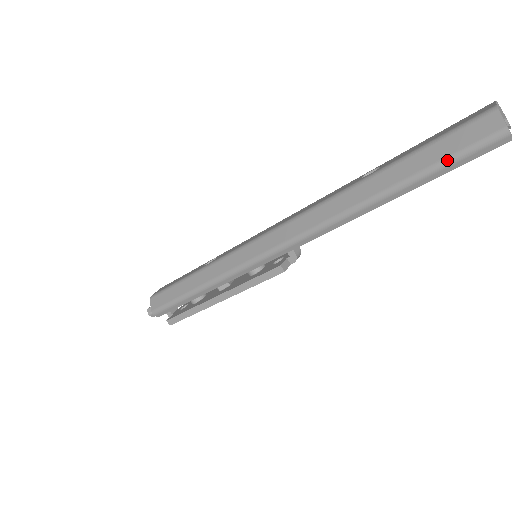
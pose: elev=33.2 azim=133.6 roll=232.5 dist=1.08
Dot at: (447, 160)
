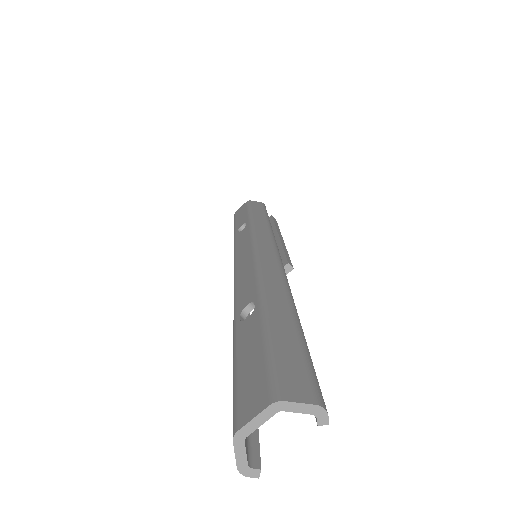
Dot at: occluded
